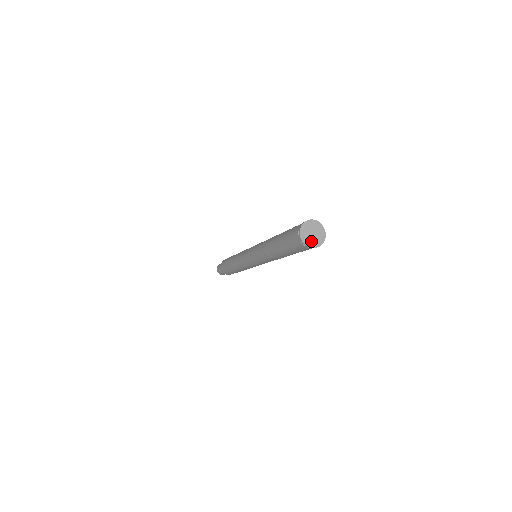
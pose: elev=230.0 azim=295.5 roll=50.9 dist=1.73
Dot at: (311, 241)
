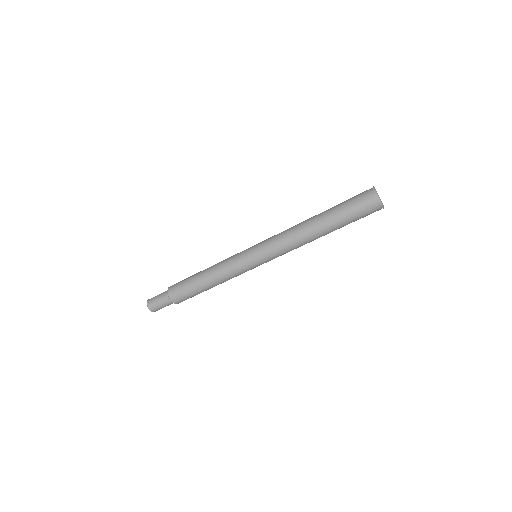
Dot at: (380, 200)
